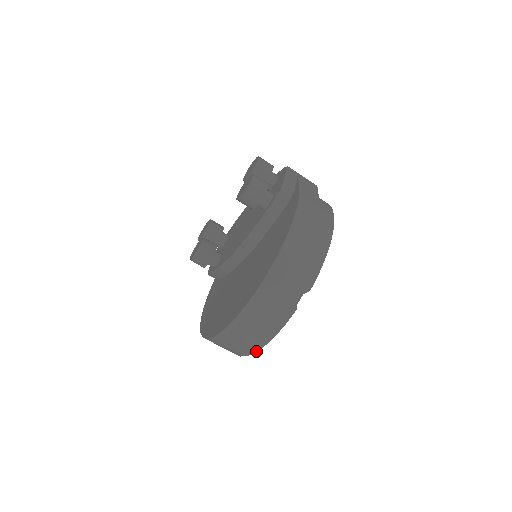
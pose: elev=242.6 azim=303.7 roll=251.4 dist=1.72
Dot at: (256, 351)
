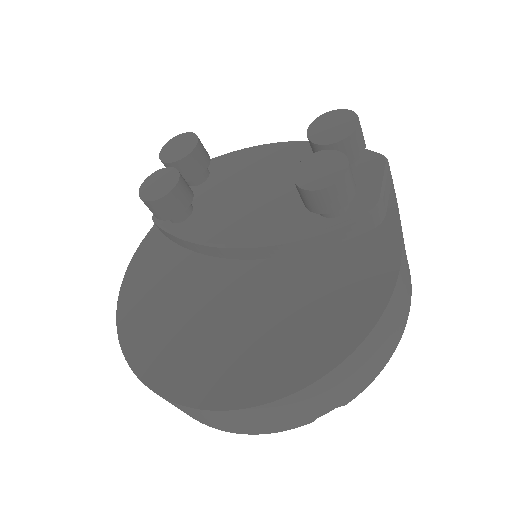
Dot at: (210, 426)
